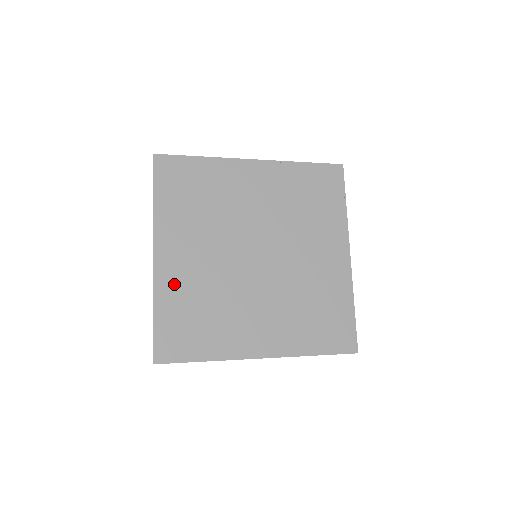
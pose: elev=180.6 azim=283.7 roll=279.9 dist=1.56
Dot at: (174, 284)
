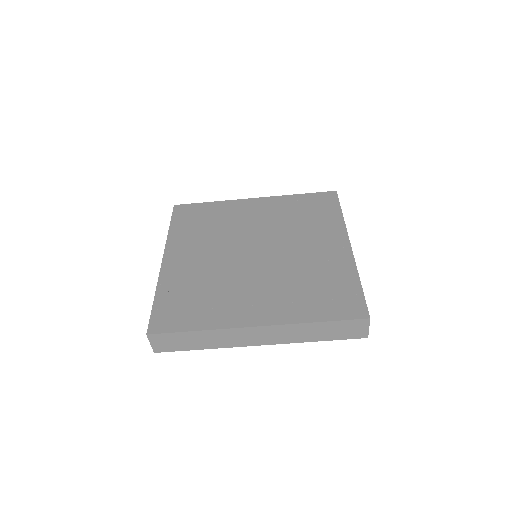
Dot at: (176, 277)
